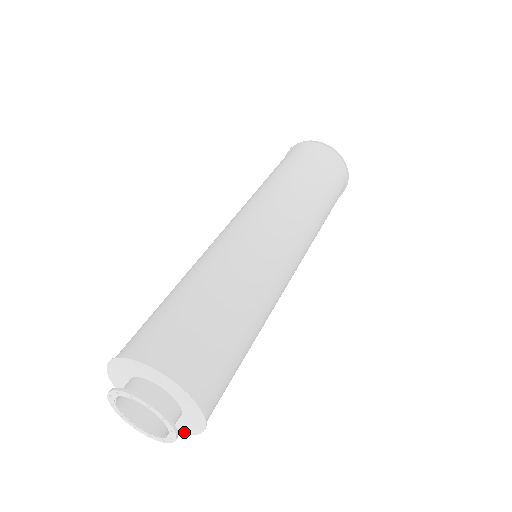
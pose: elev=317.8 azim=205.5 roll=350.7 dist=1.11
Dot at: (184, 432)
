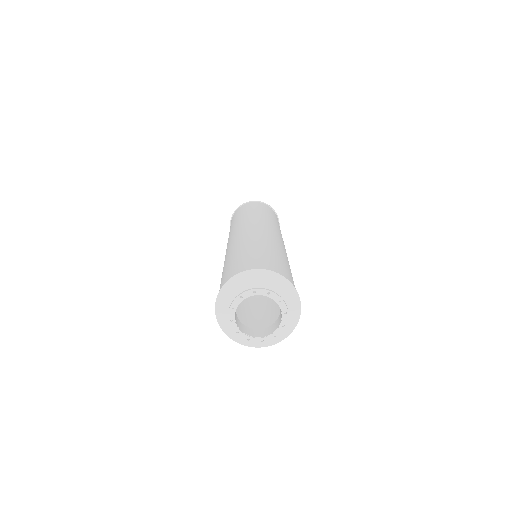
Dot at: (293, 325)
